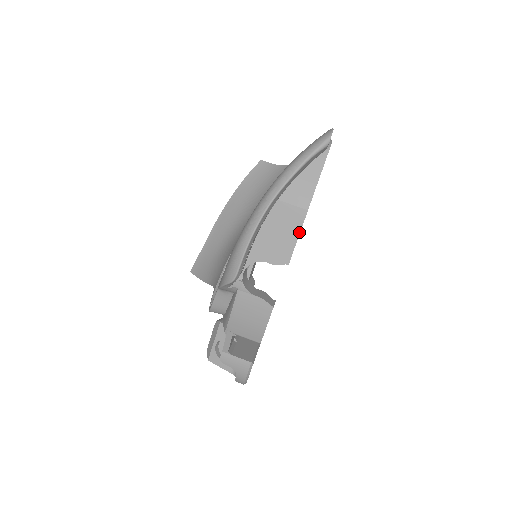
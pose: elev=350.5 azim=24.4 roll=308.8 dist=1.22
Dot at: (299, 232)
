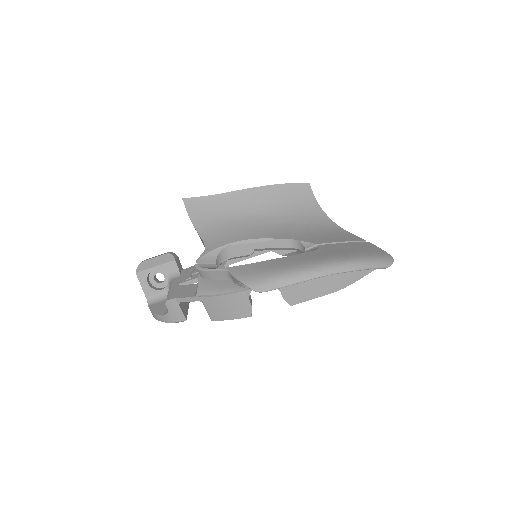
Dot at: occluded
